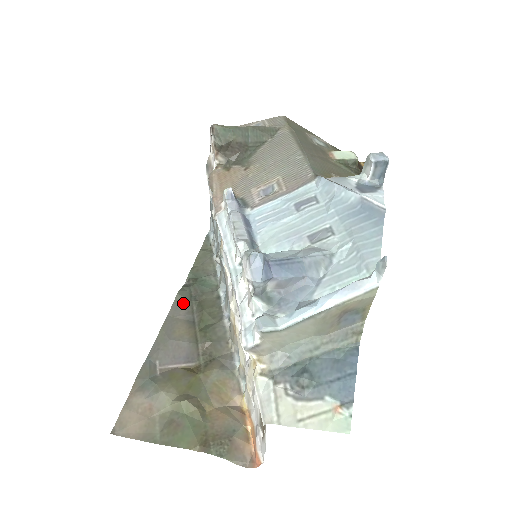
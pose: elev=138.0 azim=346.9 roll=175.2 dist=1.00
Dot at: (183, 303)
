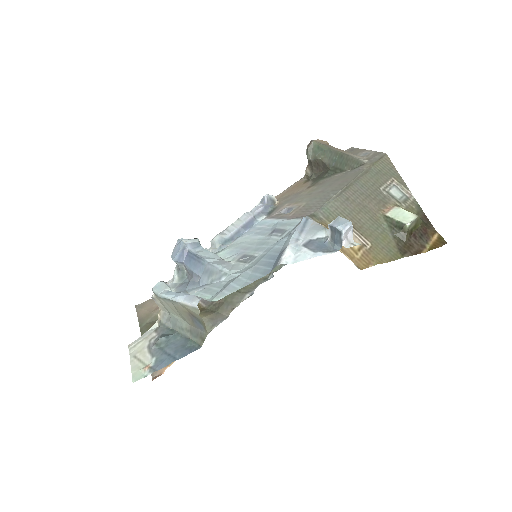
Dot at: occluded
